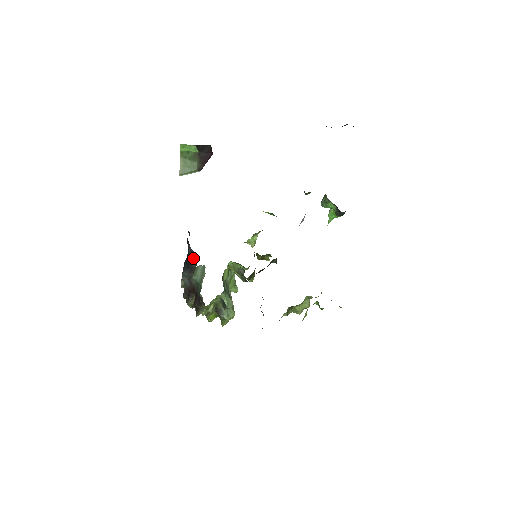
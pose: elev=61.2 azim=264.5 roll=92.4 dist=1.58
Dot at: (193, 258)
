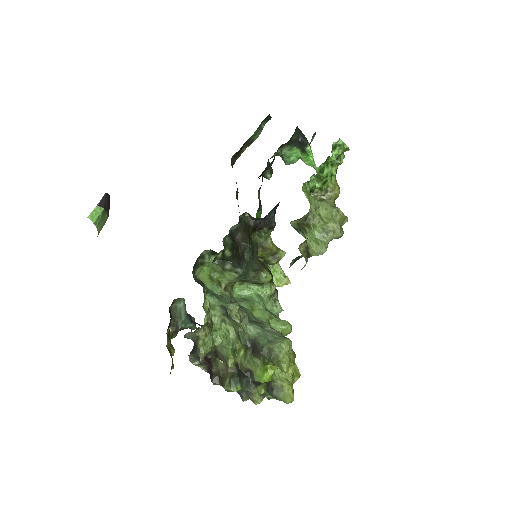
Dot at: (195, 325)
